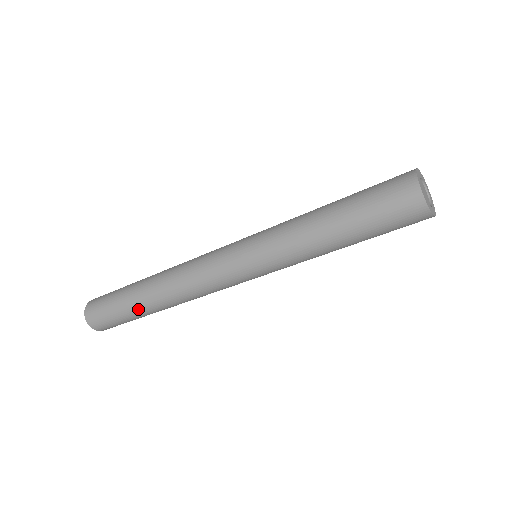
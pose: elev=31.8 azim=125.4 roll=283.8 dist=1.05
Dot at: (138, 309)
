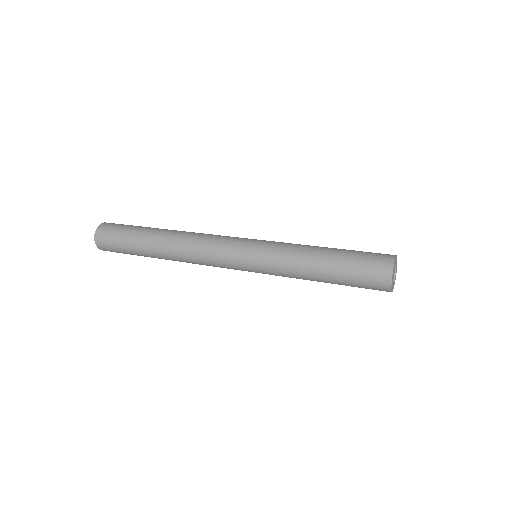
Dot at: occluded
